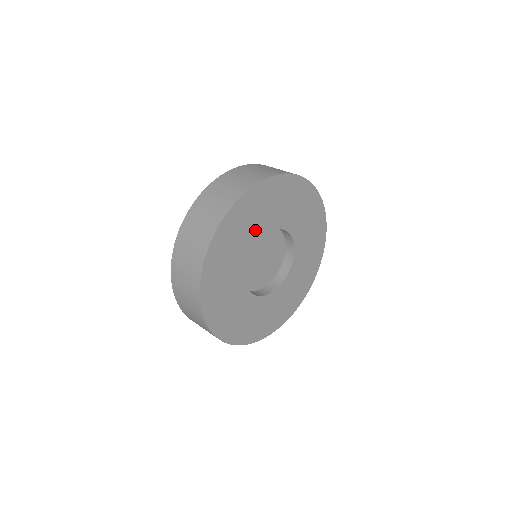
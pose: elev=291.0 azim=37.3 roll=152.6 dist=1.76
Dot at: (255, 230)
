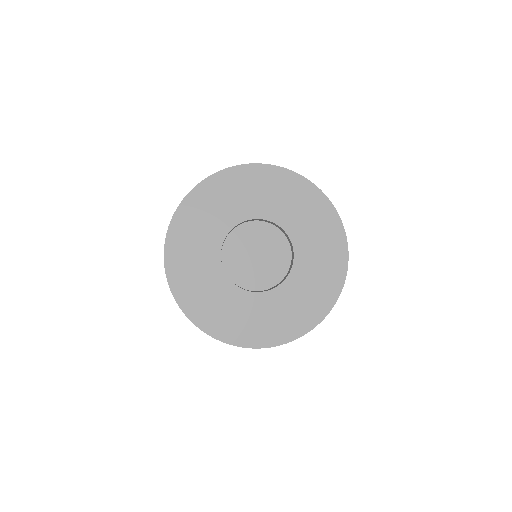
Dot at: (260, 205)
